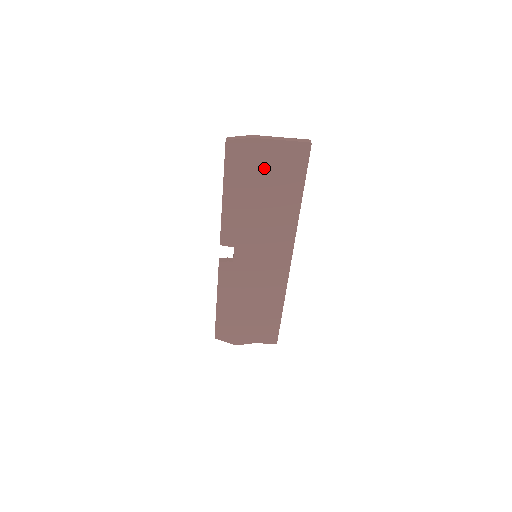
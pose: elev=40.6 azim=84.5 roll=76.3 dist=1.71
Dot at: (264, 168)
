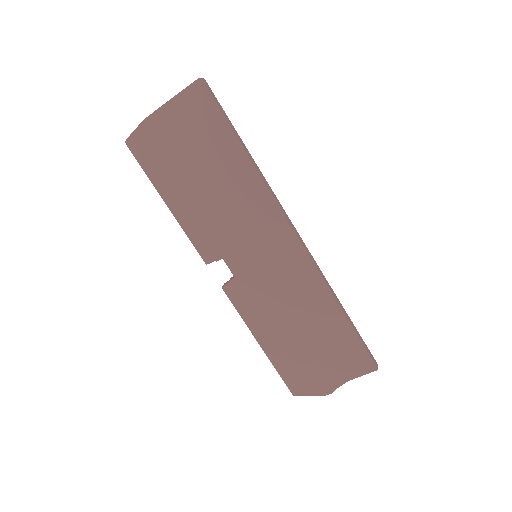
Dot at: (179, 143)
